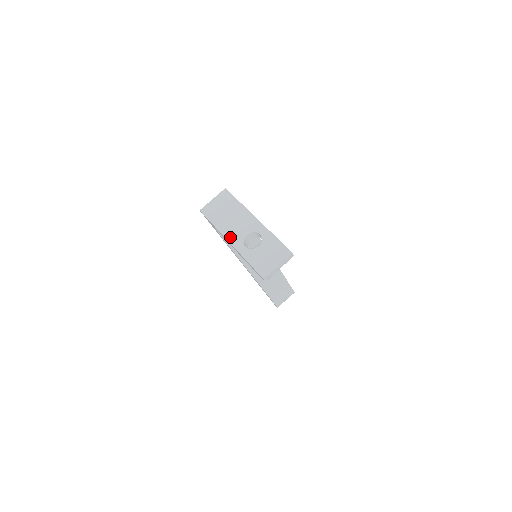
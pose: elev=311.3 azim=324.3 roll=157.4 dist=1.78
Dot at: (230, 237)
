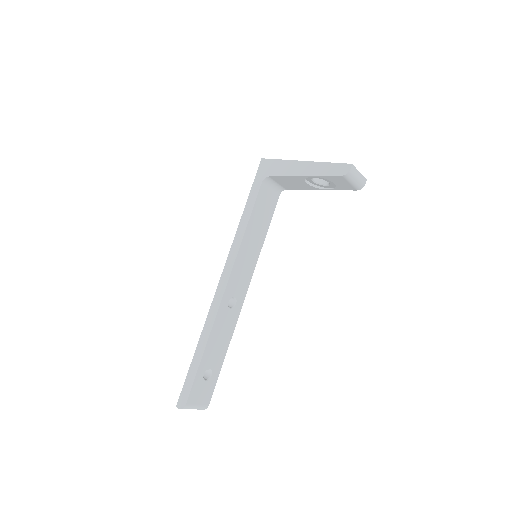
Dot at: (302, 162)
